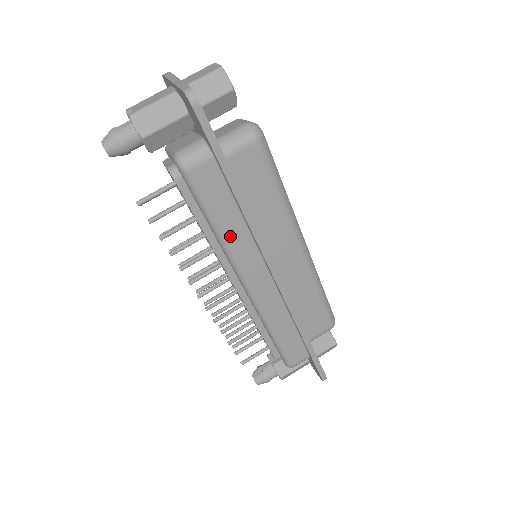
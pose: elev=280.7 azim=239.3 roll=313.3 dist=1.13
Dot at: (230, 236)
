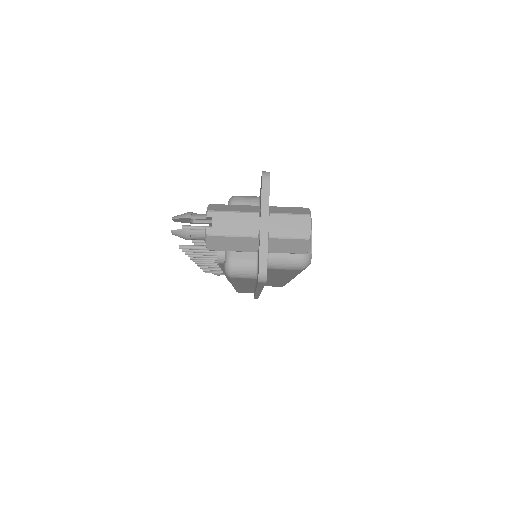
Dot at: (239, 283)
